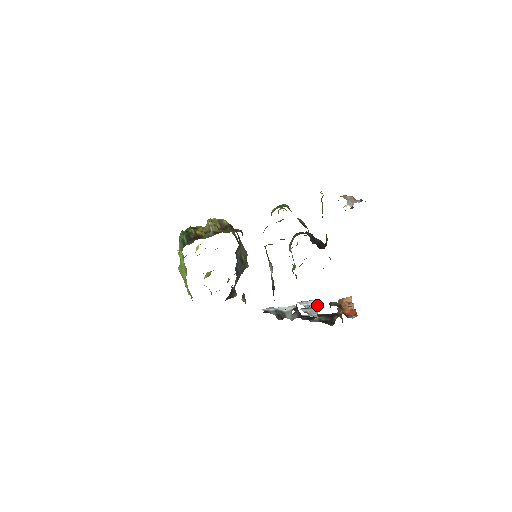
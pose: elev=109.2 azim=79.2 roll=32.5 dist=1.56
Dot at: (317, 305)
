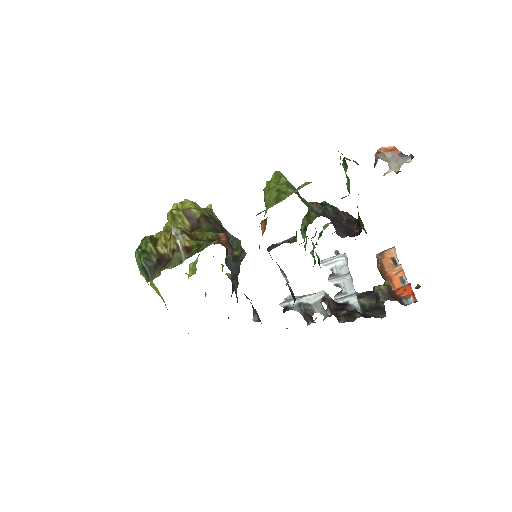
Dot at: (347, 261)
